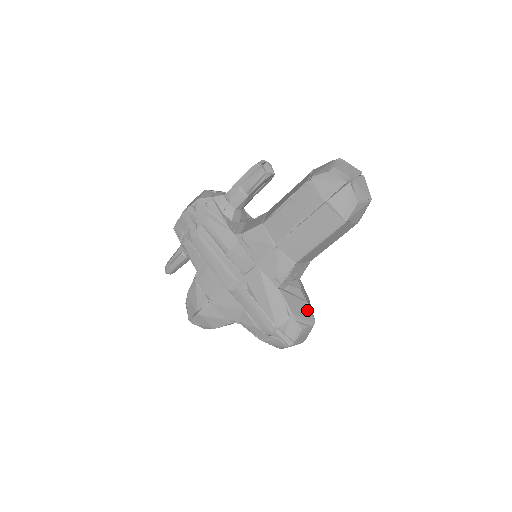
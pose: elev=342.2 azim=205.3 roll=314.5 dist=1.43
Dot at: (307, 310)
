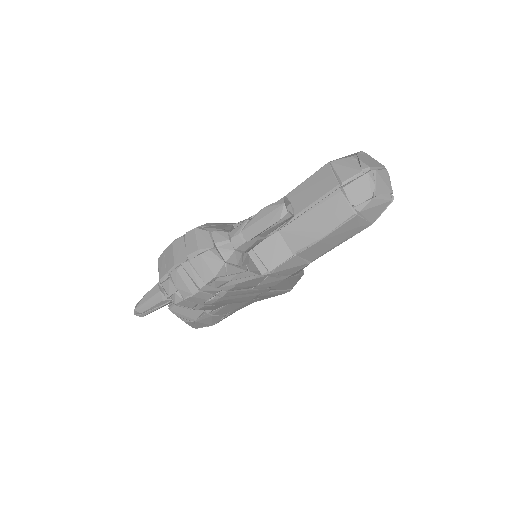
Dot at: occluded
